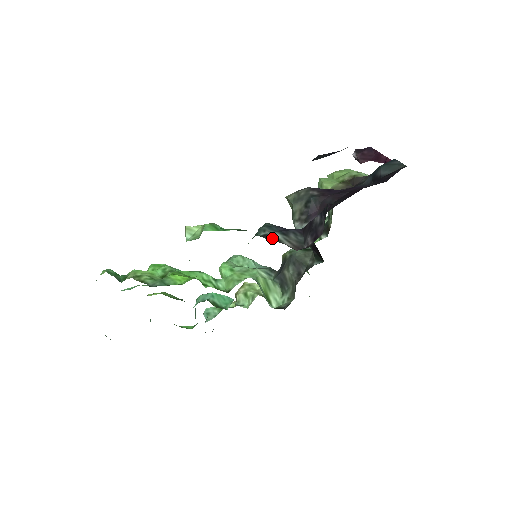
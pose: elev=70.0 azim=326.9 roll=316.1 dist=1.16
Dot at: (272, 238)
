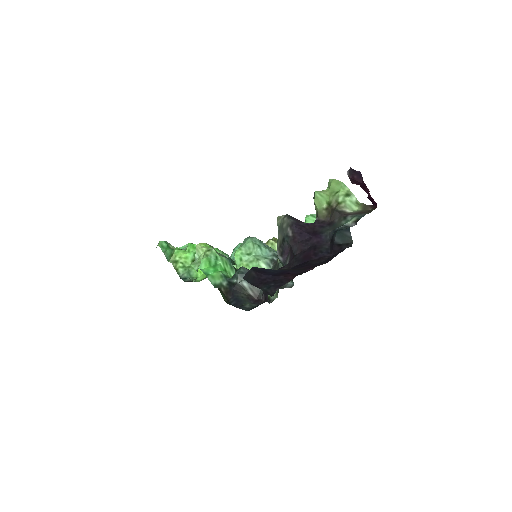
Dot at: (240, 288)
